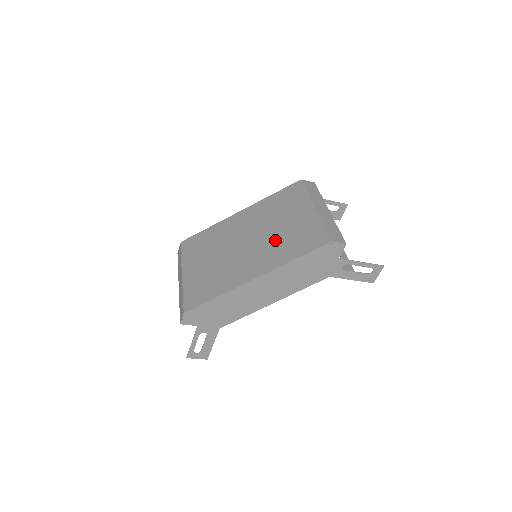
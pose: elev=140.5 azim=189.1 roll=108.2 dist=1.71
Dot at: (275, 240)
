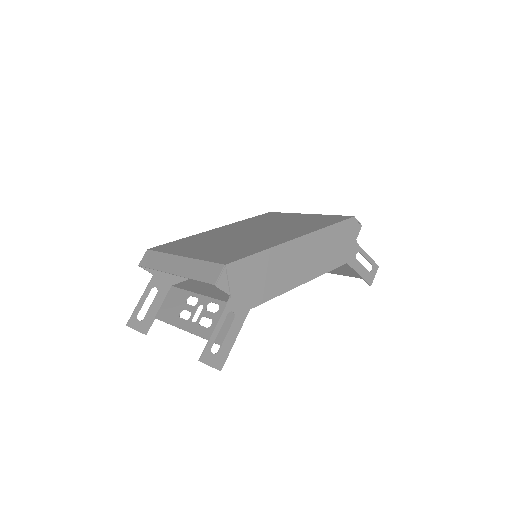
Dot at: (290, 225)
